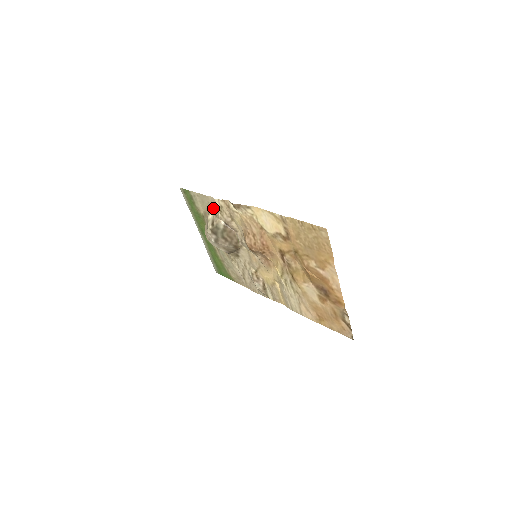
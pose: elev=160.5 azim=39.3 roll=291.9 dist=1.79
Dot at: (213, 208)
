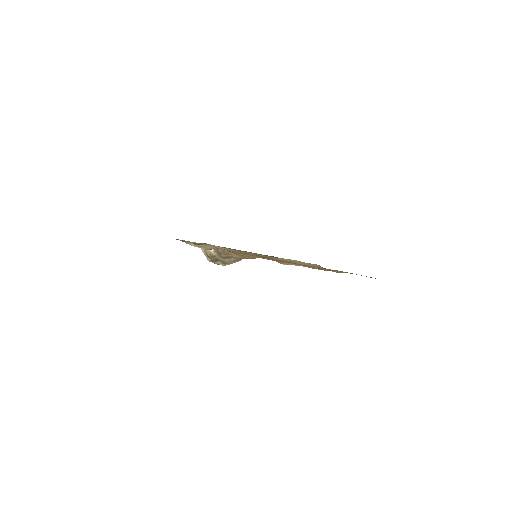
Dot at: occluded
